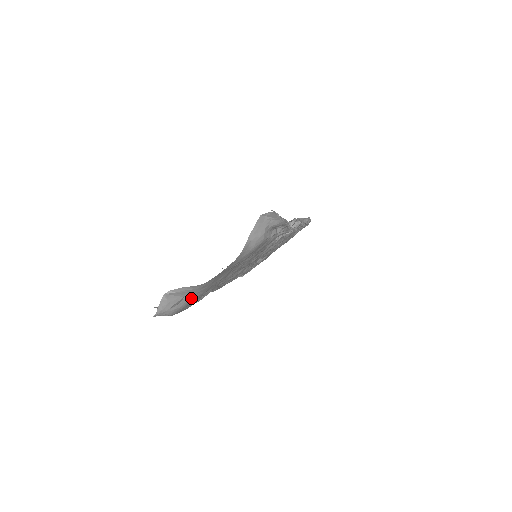
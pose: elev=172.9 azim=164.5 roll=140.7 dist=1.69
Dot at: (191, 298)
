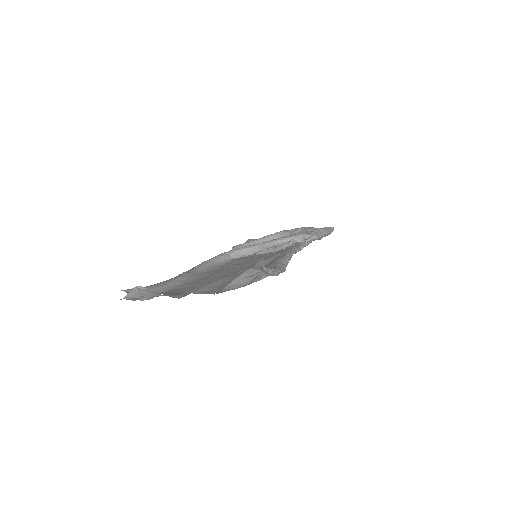
Dot at: (163, 295)
